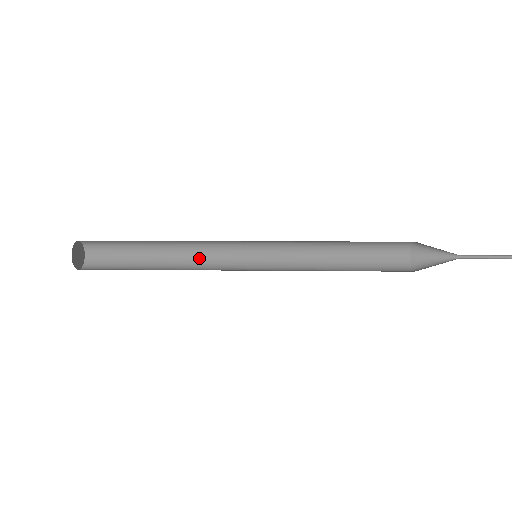
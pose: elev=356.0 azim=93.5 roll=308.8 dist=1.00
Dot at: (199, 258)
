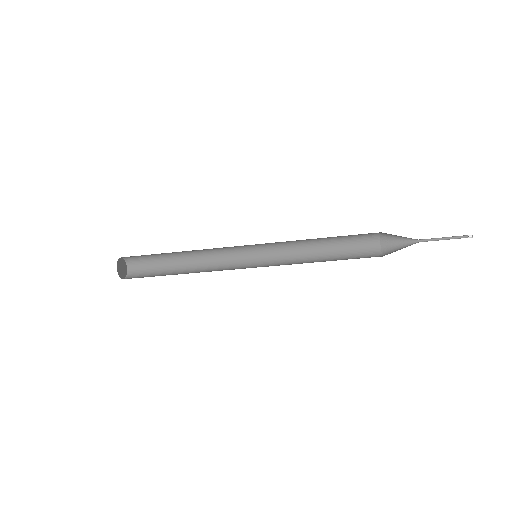
Dot at: (213, 261)
